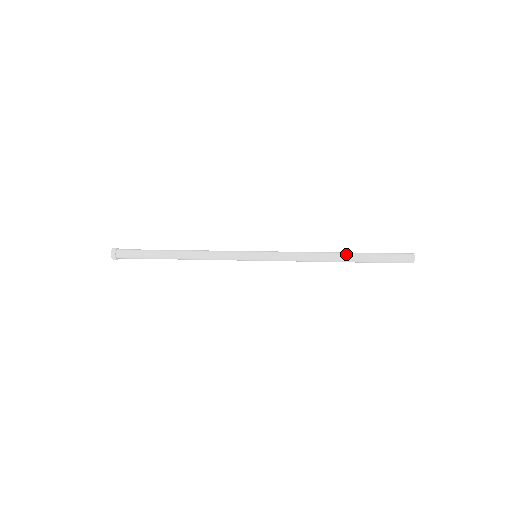
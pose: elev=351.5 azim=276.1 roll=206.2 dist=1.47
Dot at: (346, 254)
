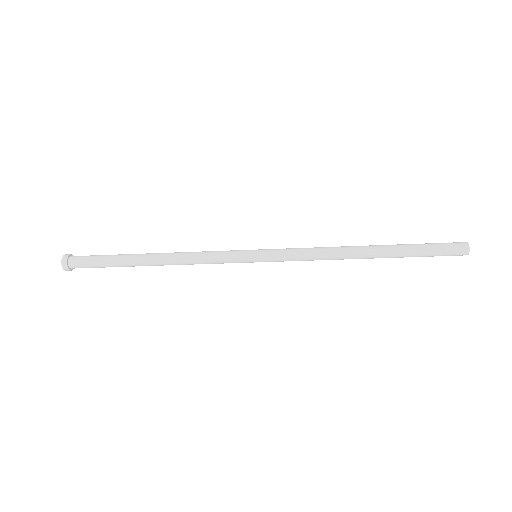
Dot at: (376, 245)
